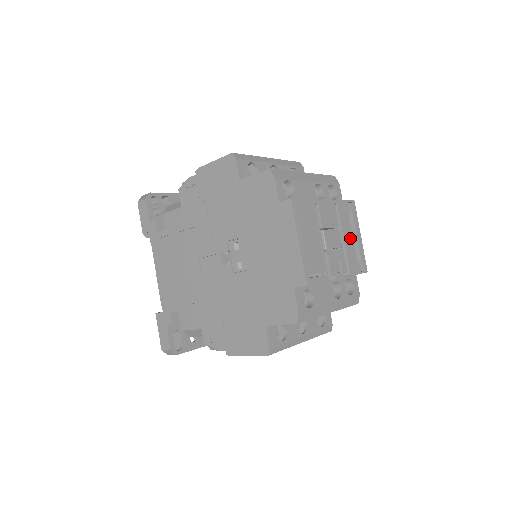
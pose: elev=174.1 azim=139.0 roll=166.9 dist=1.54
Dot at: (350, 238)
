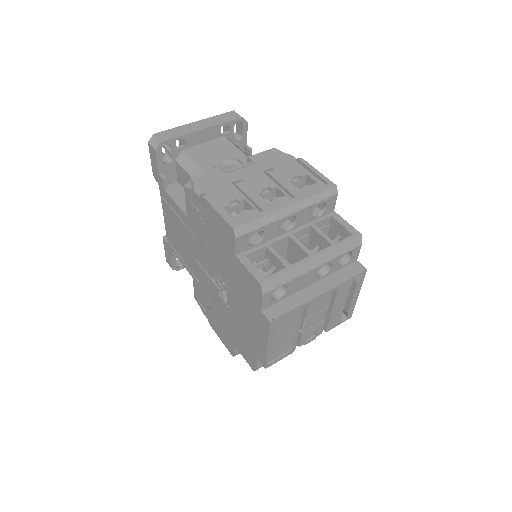
Dot at: (341, 305)
